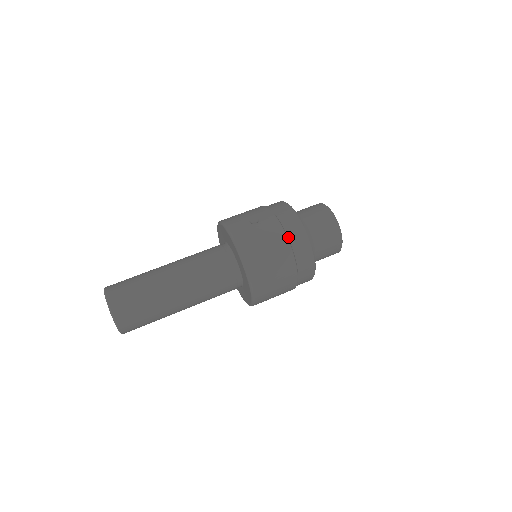
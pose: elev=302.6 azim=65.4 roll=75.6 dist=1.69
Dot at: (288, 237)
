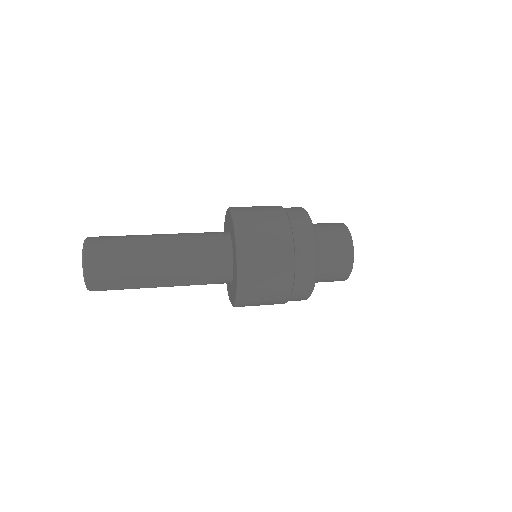
Dot at: occluded
